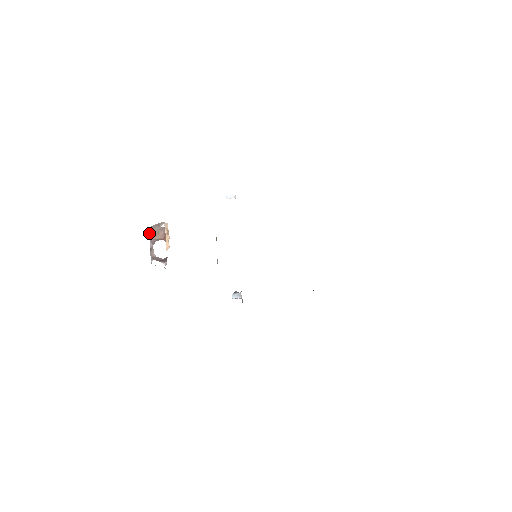
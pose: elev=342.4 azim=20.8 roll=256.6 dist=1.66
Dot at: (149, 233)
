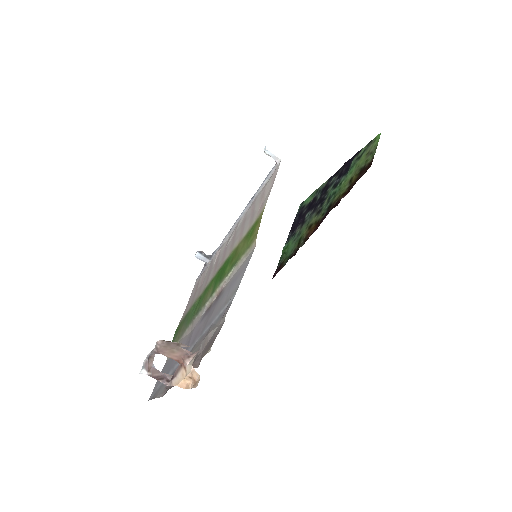
Dot at: (158, 346)
